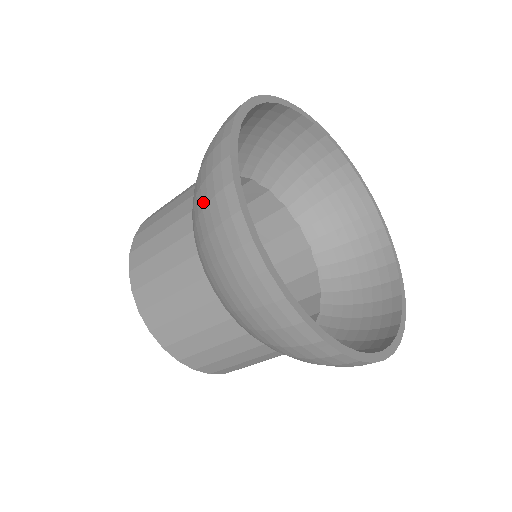
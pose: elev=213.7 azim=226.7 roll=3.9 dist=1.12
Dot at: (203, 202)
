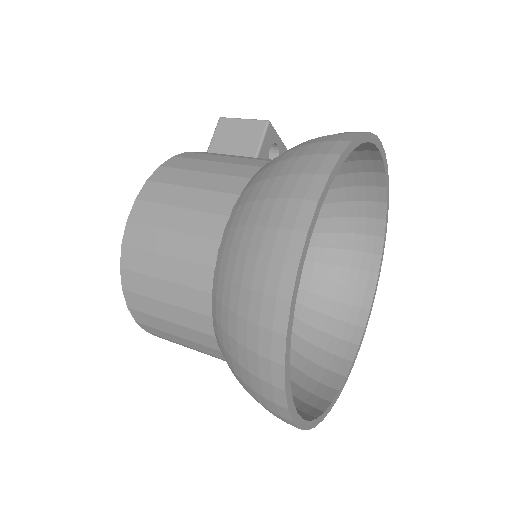
Dot at: (244, 280)
